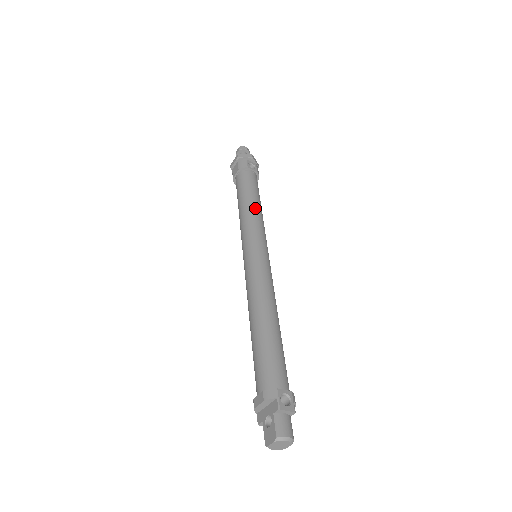
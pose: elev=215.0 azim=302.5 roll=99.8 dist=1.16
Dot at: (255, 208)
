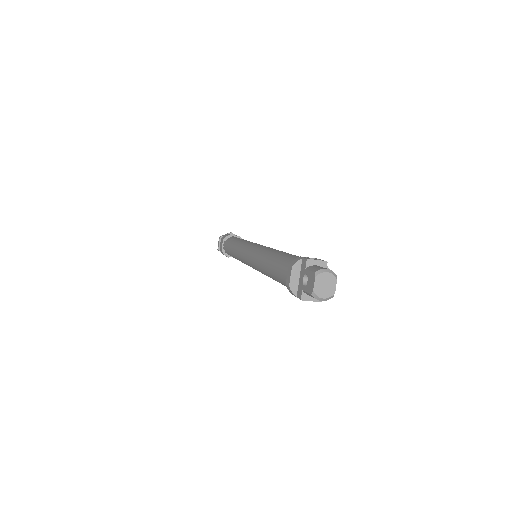
Dot at: (243, 240)
